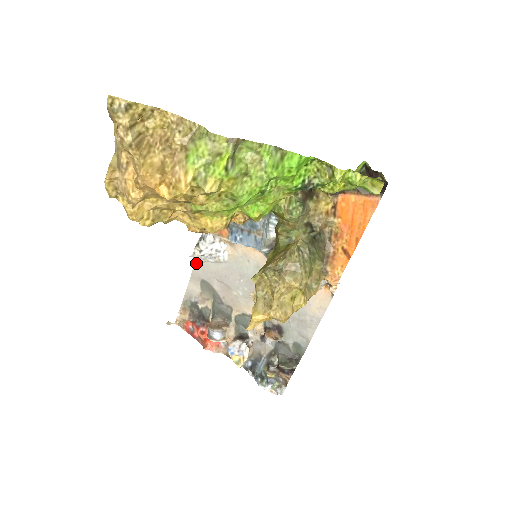
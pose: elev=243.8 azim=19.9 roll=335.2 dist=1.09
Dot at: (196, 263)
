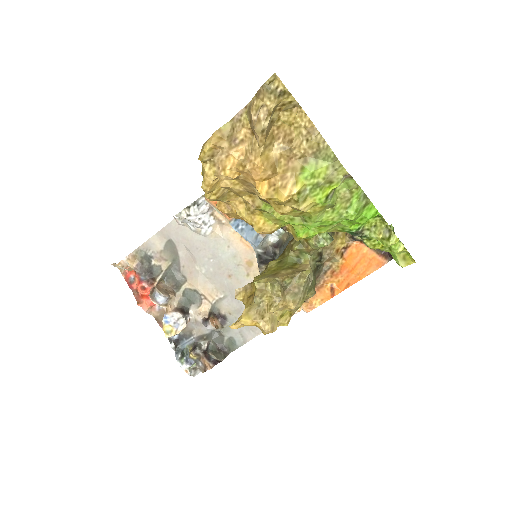
Dot at: (173, 221)
